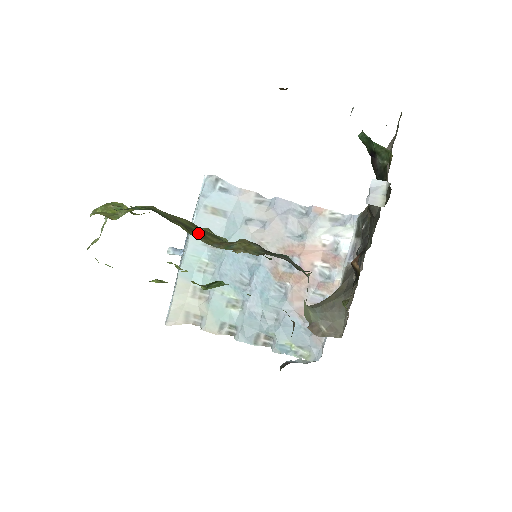
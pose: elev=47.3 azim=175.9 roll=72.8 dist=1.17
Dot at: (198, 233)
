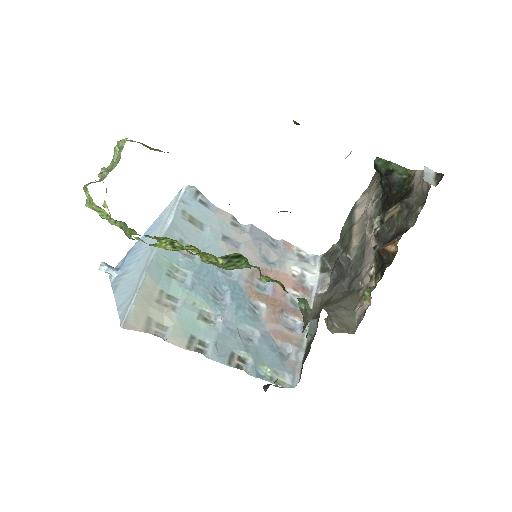
Dot at: occluded
